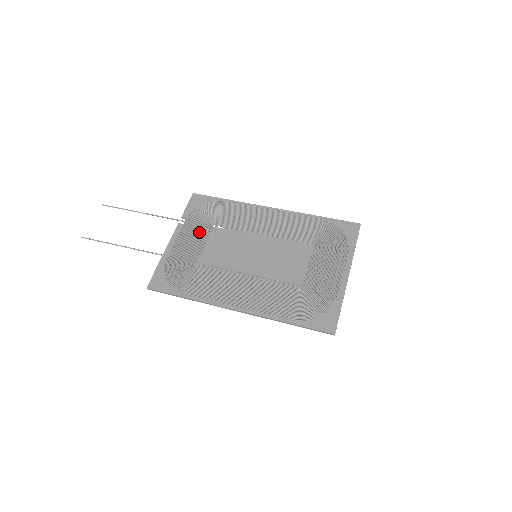
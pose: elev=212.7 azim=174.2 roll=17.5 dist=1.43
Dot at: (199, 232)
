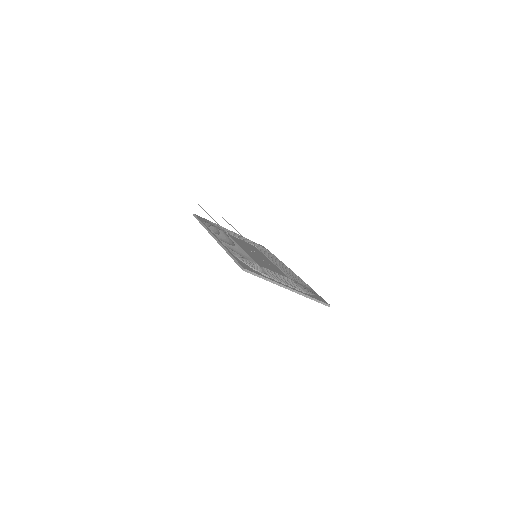
Dot at: (245, 240)
